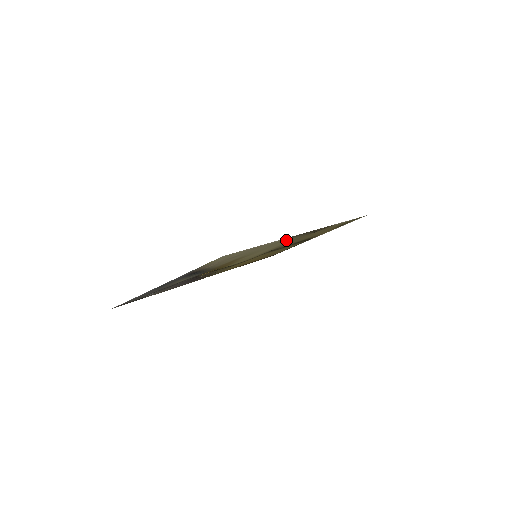
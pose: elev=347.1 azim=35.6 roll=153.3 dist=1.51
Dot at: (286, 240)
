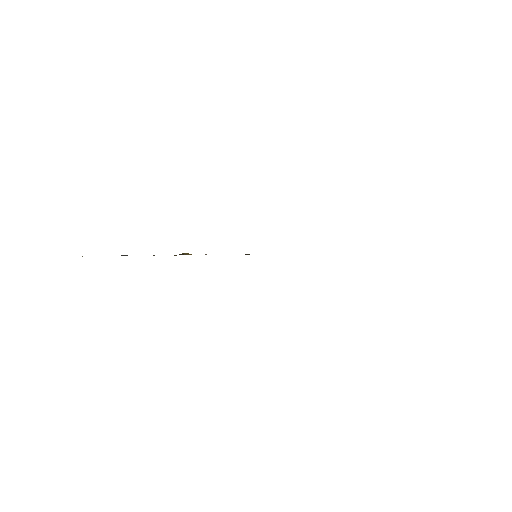
Dot at: occluded
